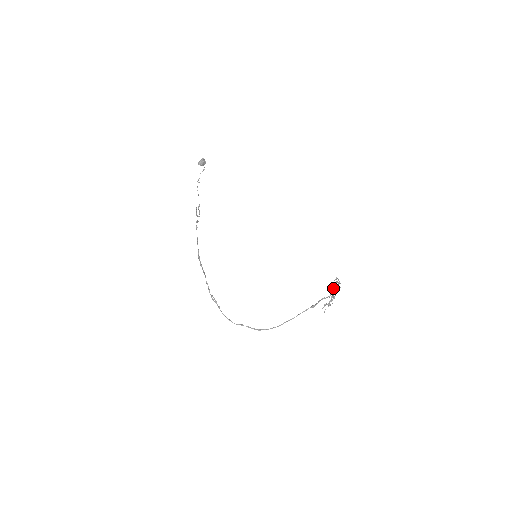
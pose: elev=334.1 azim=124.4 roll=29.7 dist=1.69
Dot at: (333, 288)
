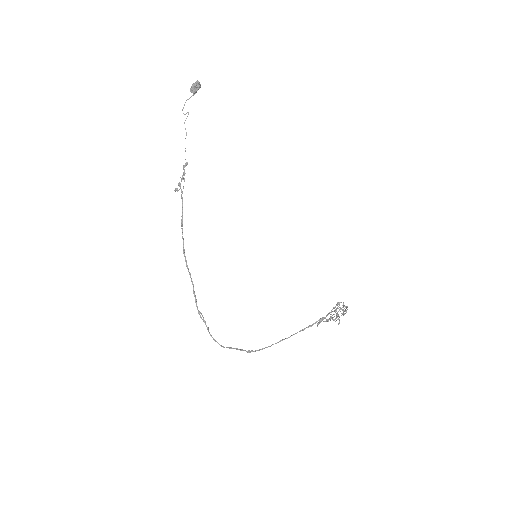
Dot at: occluded
